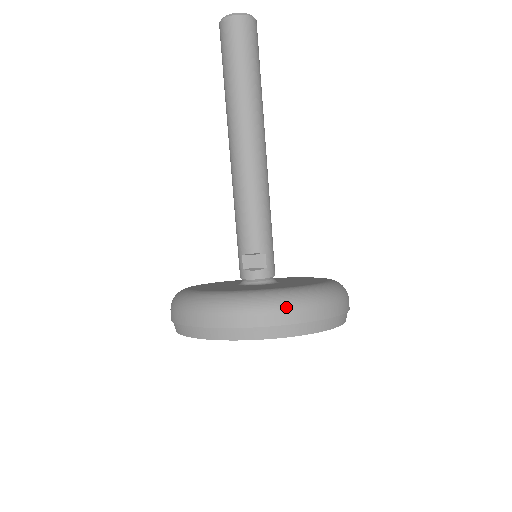
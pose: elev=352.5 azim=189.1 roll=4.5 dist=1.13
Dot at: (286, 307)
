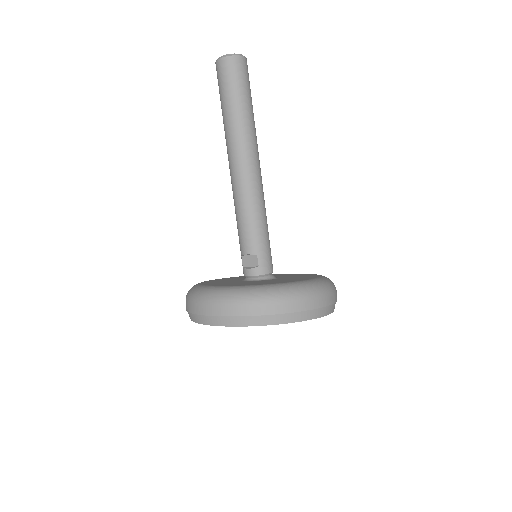
Dot at: (240, 302)
